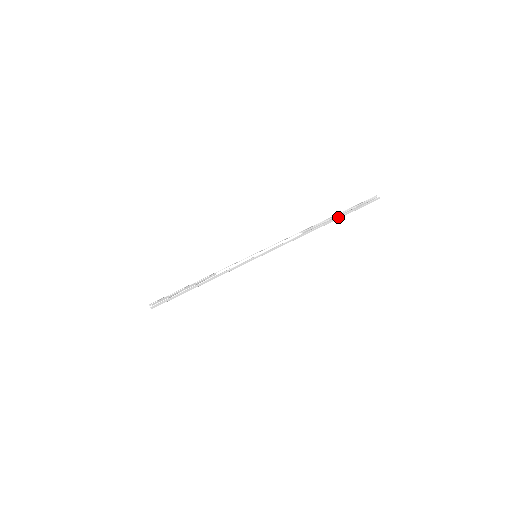
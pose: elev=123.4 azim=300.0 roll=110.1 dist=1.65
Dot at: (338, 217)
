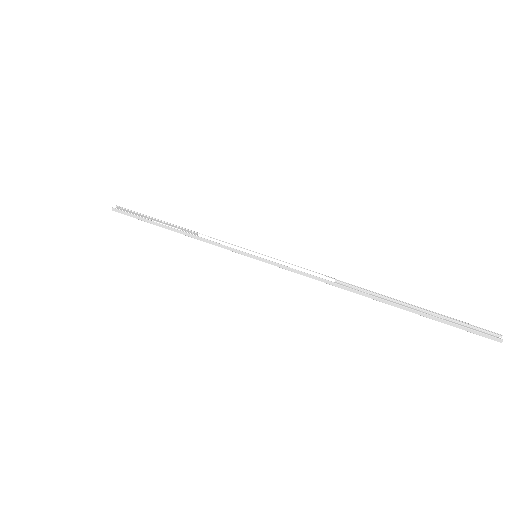
Dot at: (405, 307)
